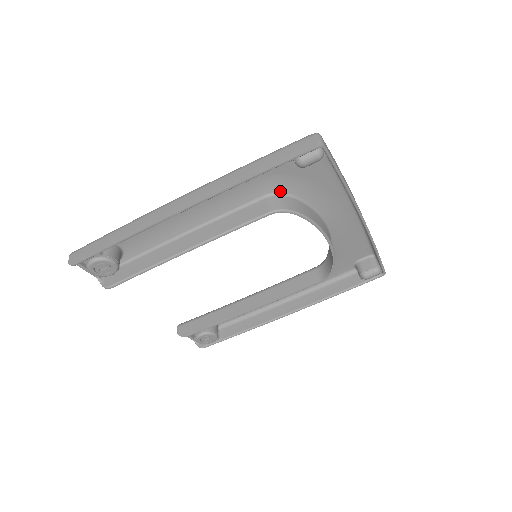
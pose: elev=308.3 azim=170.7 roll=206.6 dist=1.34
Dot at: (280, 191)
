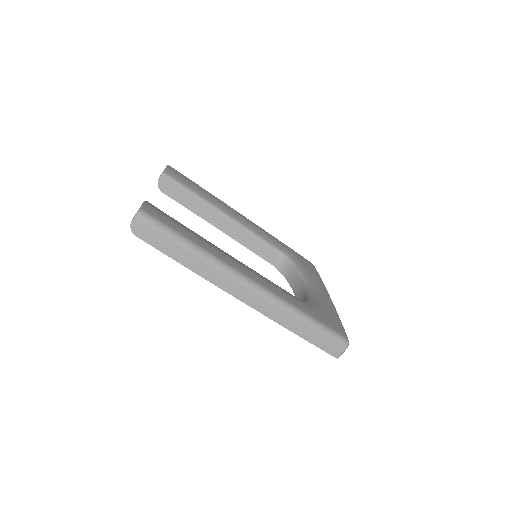
Dot at: occluded
